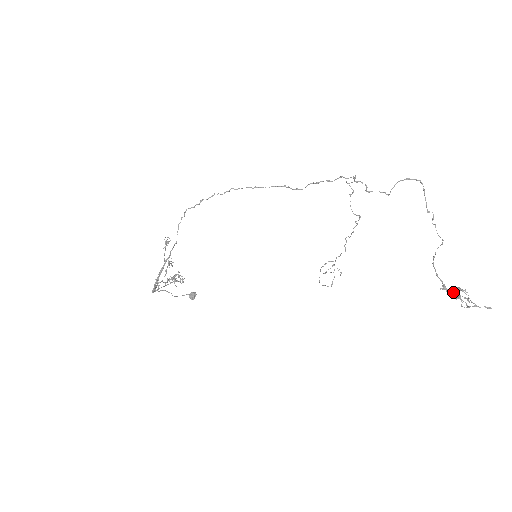
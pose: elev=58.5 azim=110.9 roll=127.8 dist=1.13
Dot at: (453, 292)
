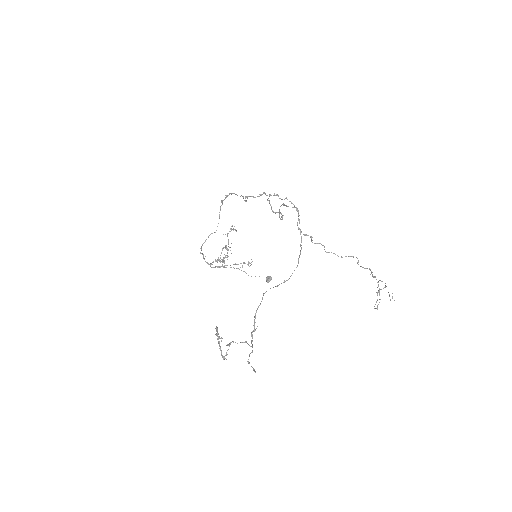
Dot at: (217, 336)
